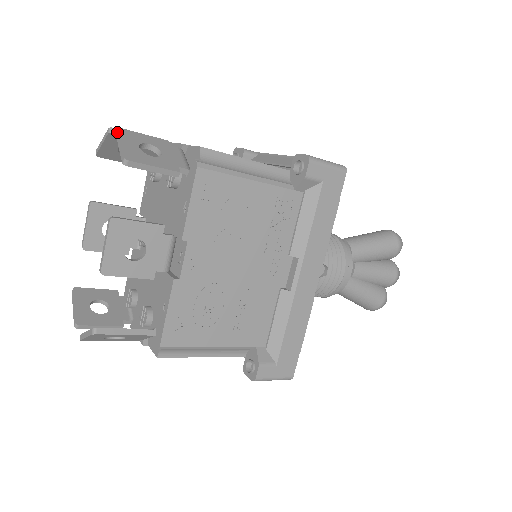
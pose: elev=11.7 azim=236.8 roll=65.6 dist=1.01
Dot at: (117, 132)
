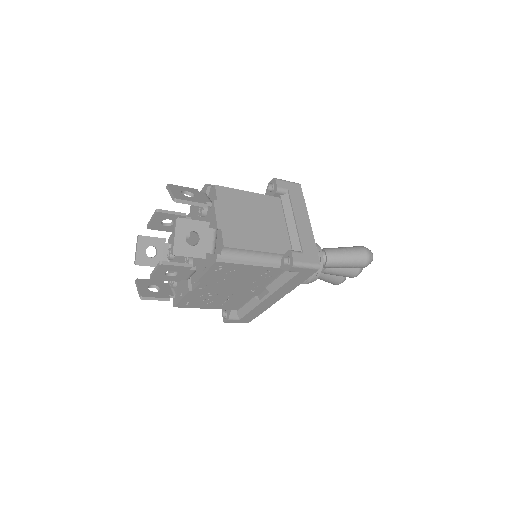
Dot at: (175, 222)
